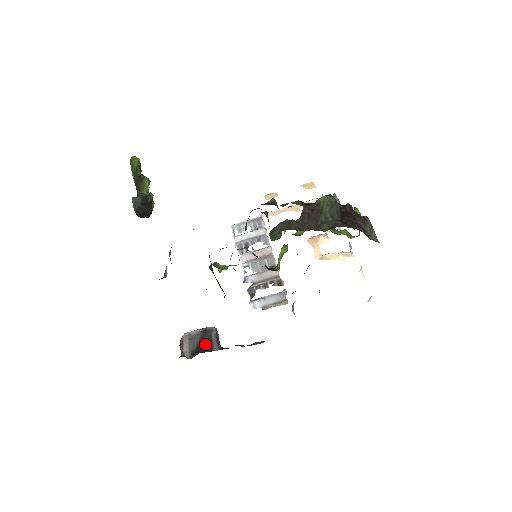
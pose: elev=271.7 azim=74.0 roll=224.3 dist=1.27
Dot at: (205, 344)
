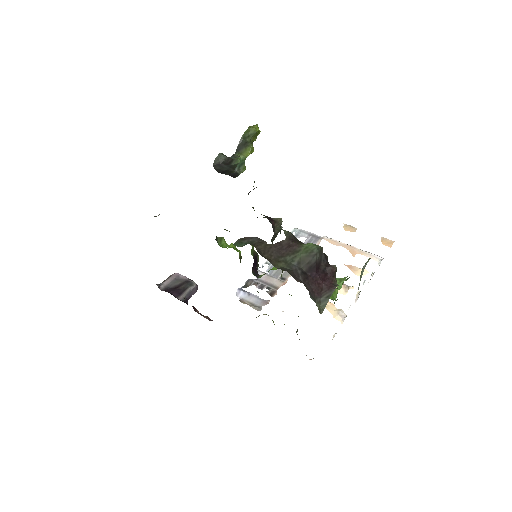
Dot at: (178, 289)
